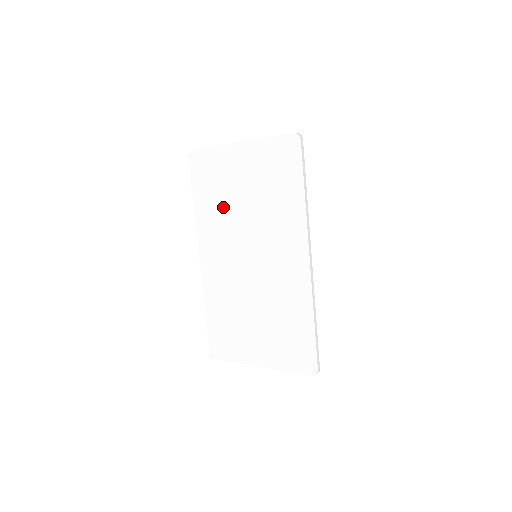
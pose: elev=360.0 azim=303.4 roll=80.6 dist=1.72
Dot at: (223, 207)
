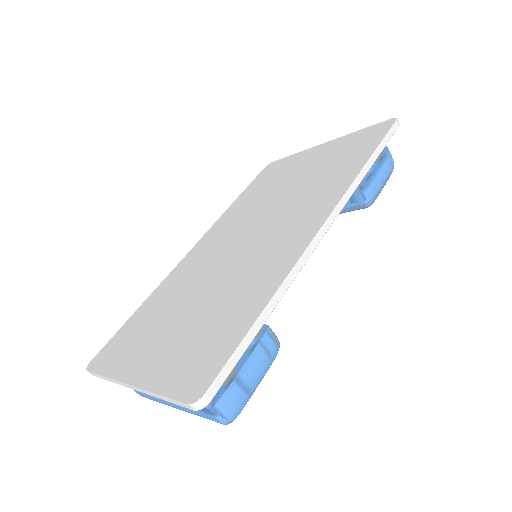
Dot at: (261, 197)
